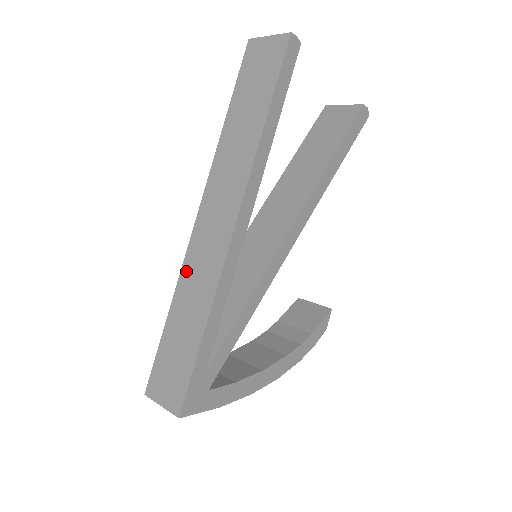
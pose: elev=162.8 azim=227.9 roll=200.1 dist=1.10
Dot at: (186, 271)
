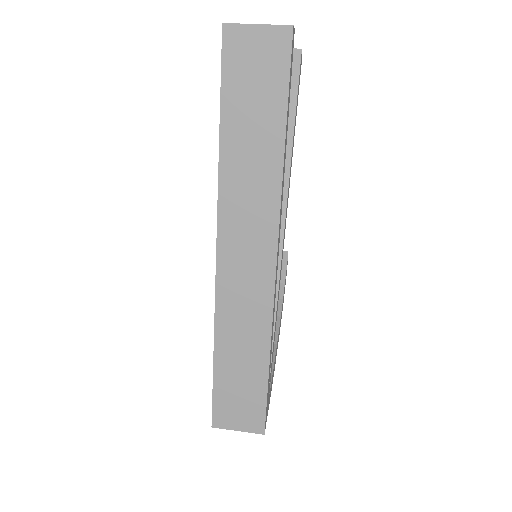
Dot at: (223, 313)
